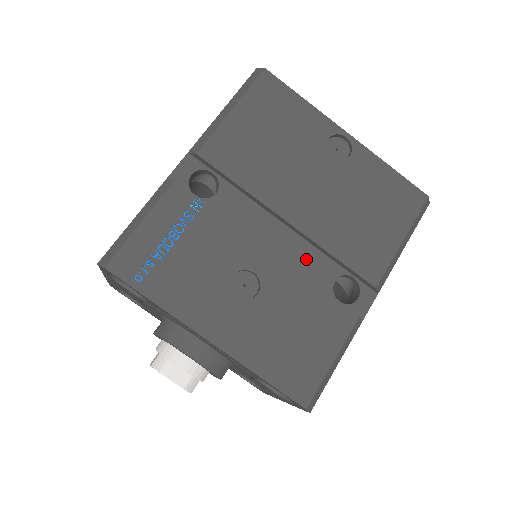
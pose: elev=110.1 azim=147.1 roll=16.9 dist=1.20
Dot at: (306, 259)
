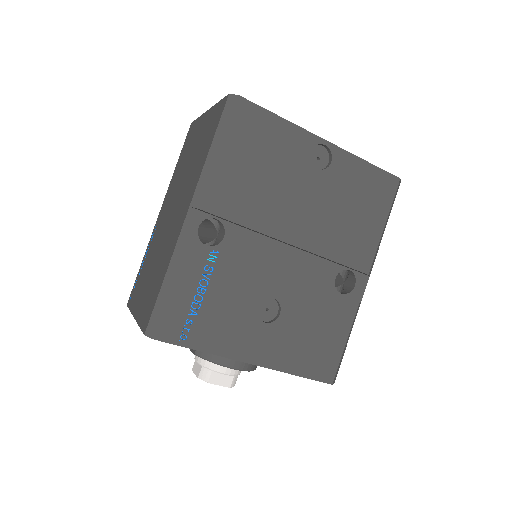
Dot at: (310, 268)
